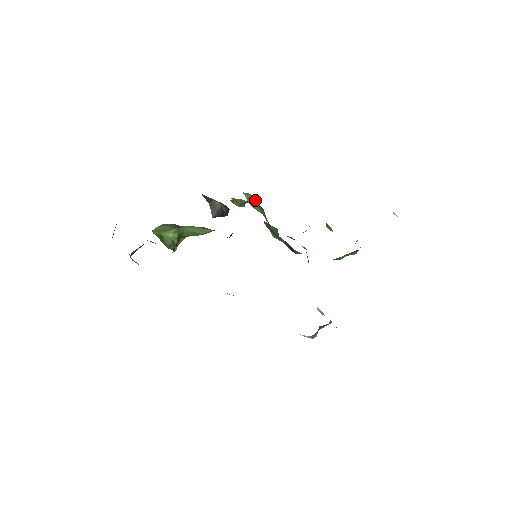
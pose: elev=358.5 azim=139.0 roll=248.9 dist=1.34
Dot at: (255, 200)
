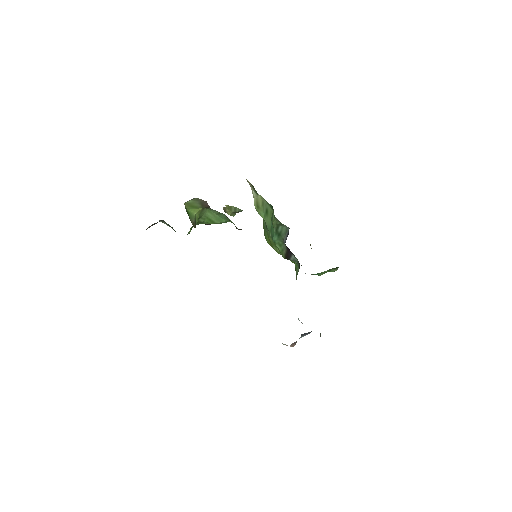
Dot at: (265, 202)
